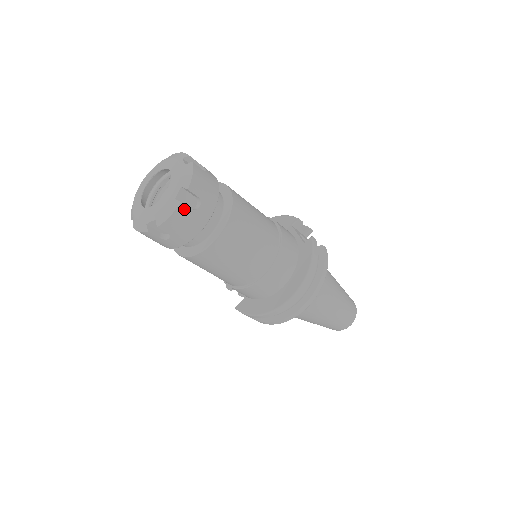
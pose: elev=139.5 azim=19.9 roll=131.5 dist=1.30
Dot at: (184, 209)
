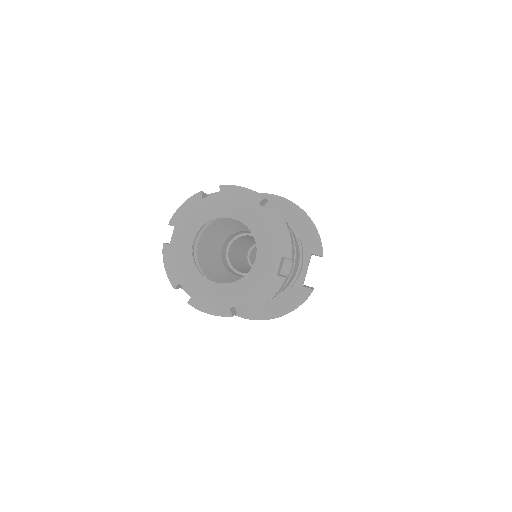
Dot at: (229, 315)
